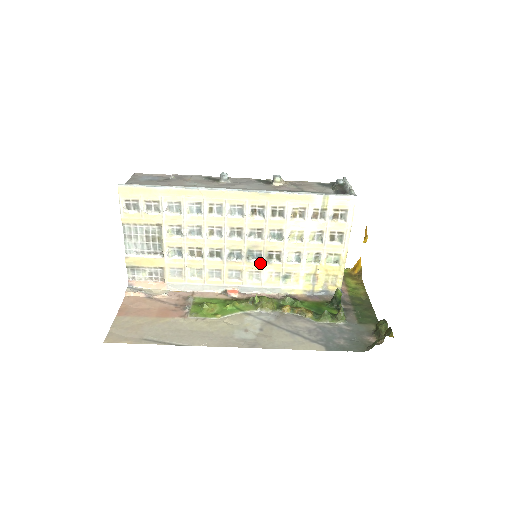
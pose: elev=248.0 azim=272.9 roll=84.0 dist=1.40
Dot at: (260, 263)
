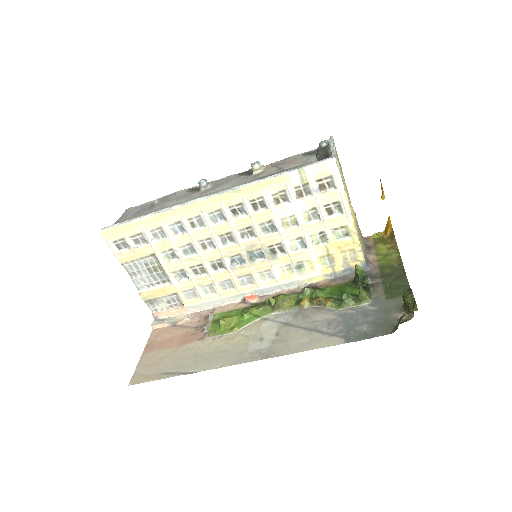
Dot at: (265, 261)
